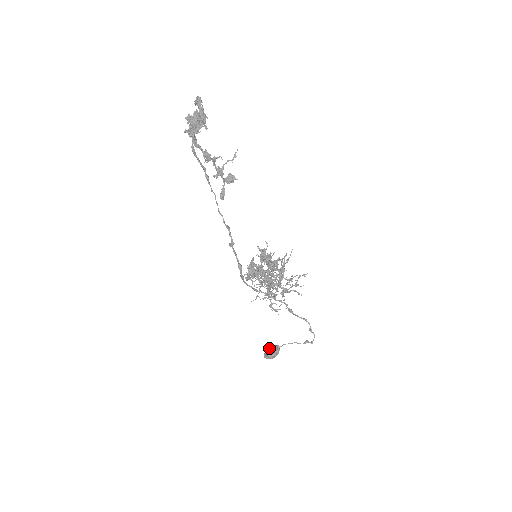
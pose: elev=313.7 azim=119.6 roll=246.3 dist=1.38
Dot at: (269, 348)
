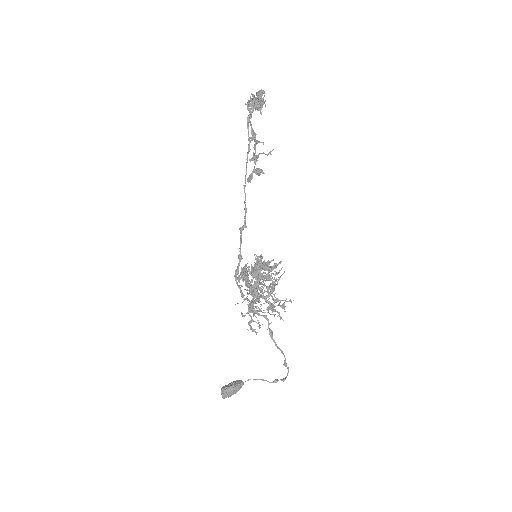
Dot at: occluded
